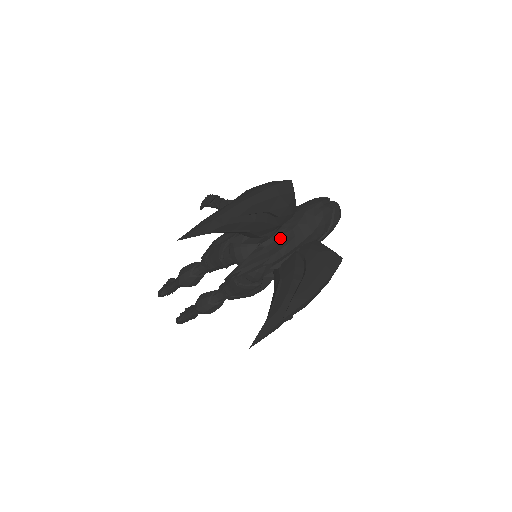
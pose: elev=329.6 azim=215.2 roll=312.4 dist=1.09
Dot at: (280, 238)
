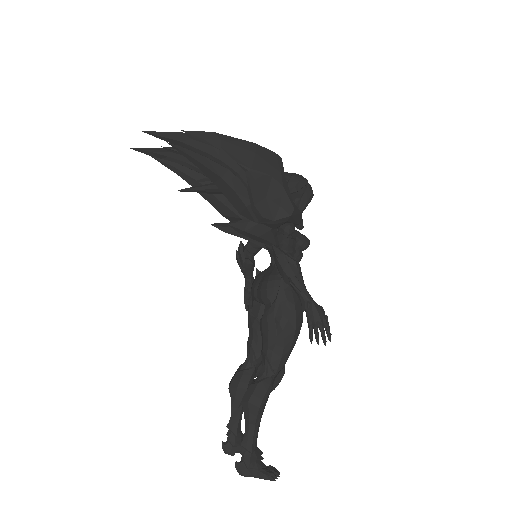
Dot at: occluded
